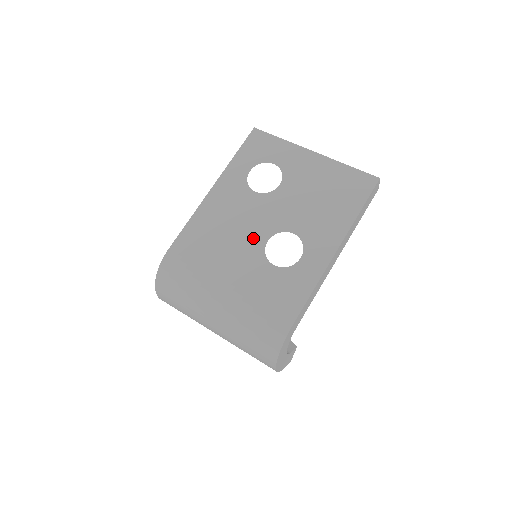
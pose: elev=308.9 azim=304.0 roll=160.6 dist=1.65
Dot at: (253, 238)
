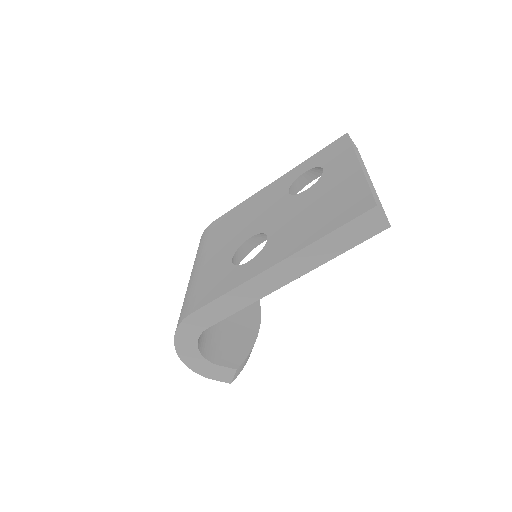
Dot at: (248, 231)
